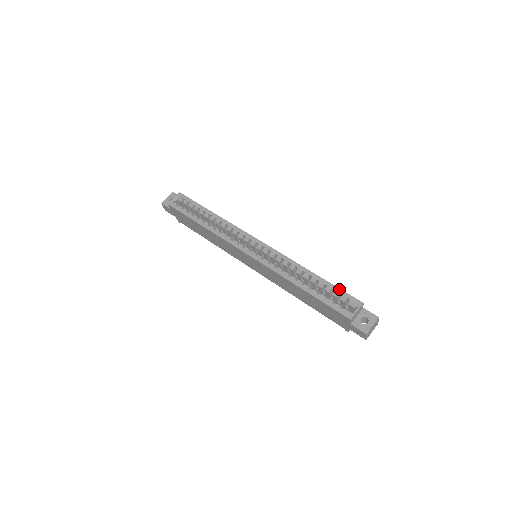
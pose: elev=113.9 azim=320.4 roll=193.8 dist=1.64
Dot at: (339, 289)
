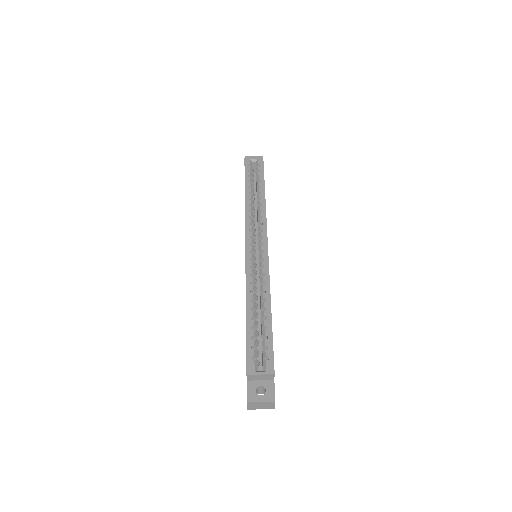
Dot at: (272, 342)
